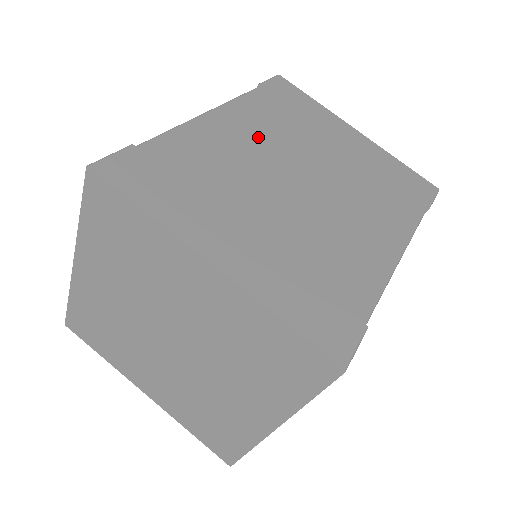
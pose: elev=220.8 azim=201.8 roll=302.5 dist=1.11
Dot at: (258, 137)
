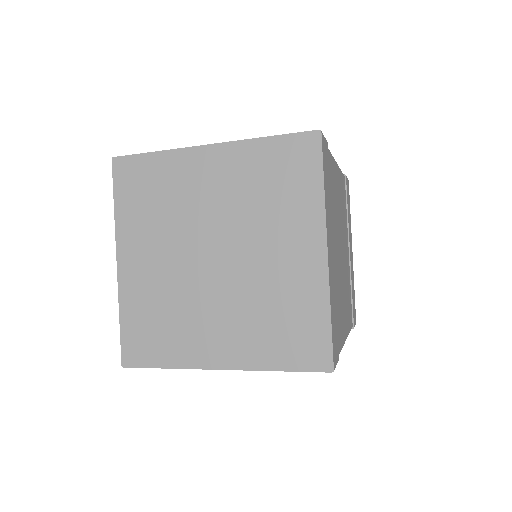
Dot at: occluded
